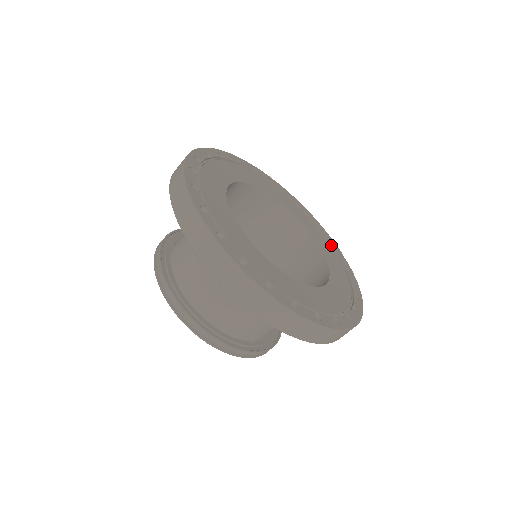
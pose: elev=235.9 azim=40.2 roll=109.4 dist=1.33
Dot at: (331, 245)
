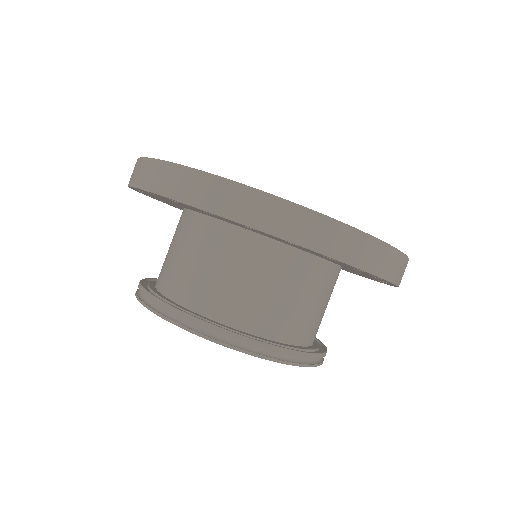
Dot at: occluded
